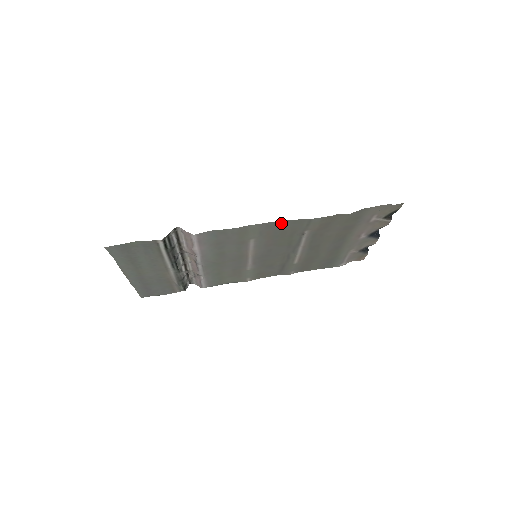
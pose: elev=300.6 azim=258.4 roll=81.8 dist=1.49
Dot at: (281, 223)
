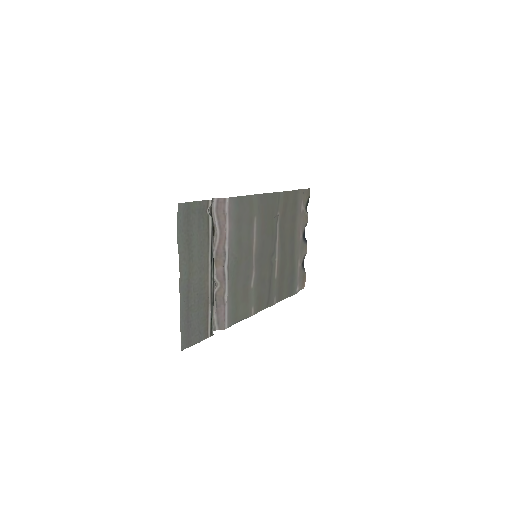
Dot at: (266, 197)
